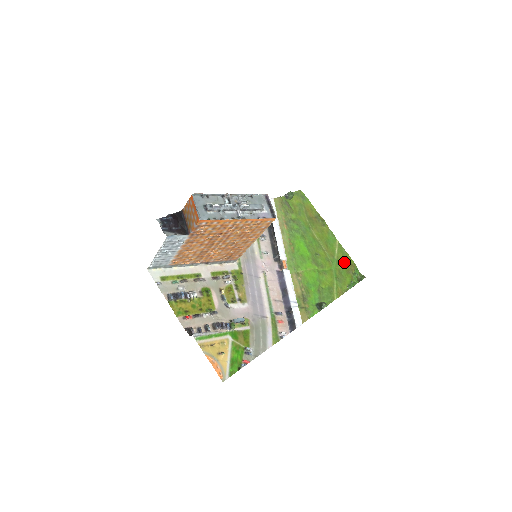
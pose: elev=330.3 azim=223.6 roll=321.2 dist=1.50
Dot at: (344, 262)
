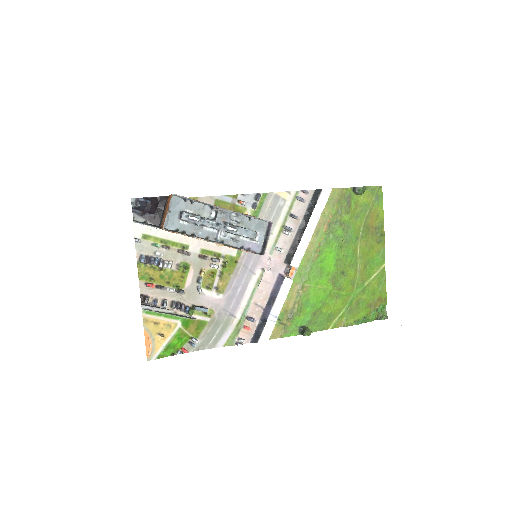
Dot at: (373, 292)
